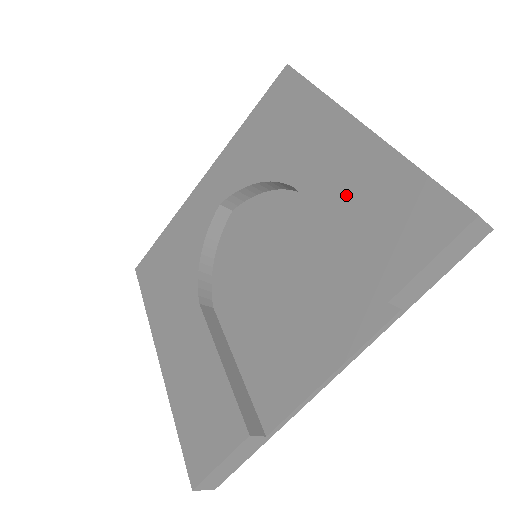
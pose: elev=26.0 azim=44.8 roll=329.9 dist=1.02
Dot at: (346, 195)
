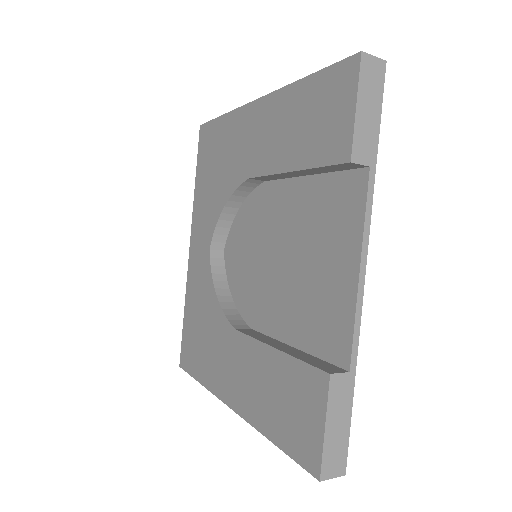
Dot at: (280, 142)
